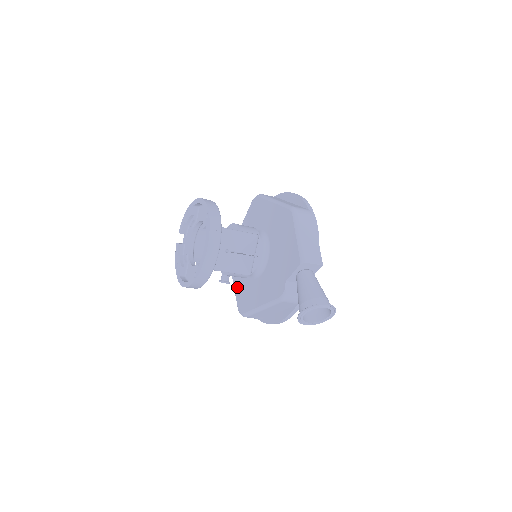
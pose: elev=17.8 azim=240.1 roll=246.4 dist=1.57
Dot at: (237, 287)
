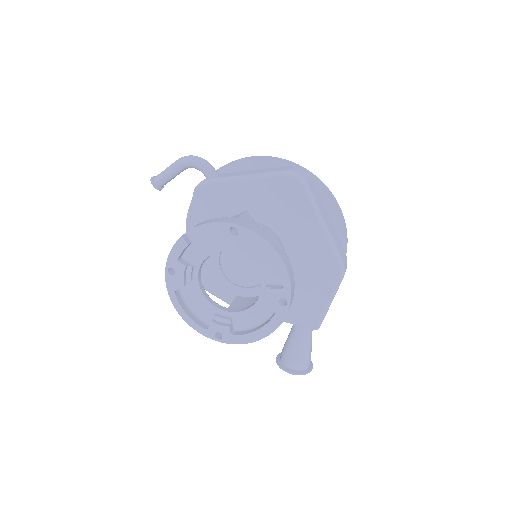
Dot at: occluded
